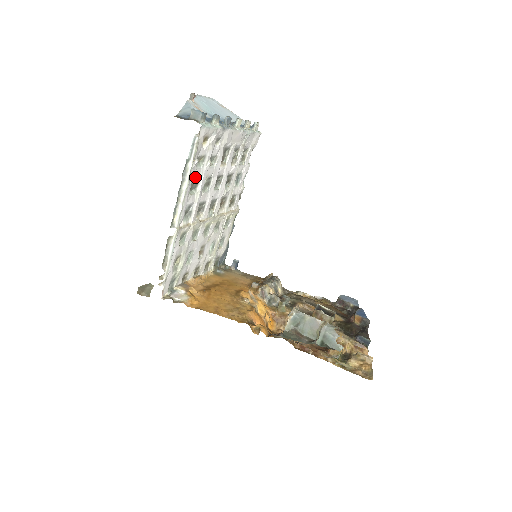
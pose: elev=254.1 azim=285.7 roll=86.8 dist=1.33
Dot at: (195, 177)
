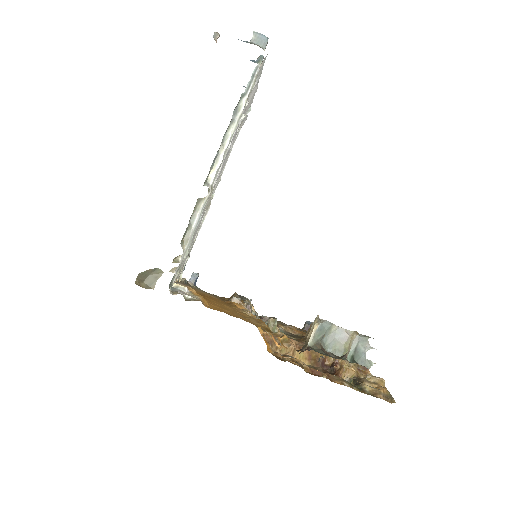
Dot at: occluded
